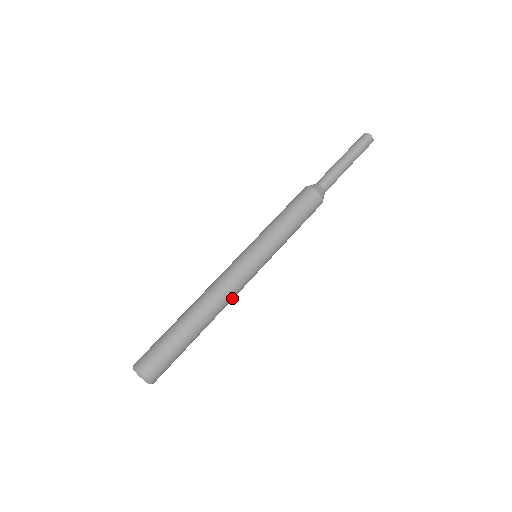
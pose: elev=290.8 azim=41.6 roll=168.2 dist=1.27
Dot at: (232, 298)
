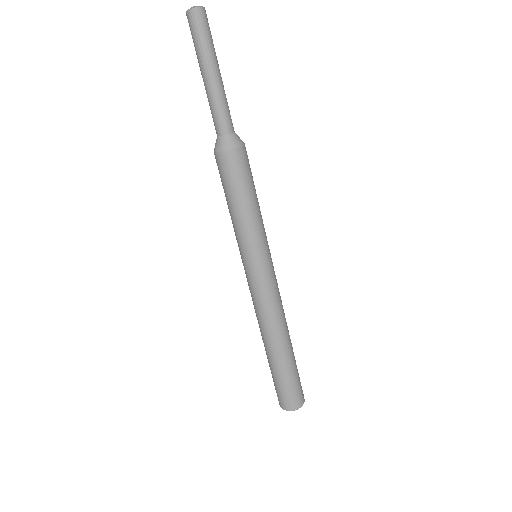
Dot at: occluded
